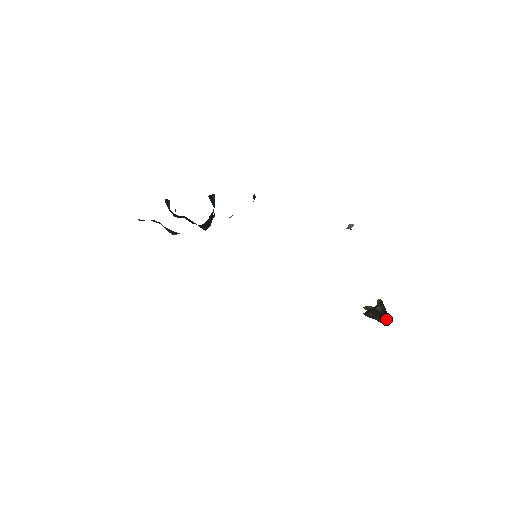
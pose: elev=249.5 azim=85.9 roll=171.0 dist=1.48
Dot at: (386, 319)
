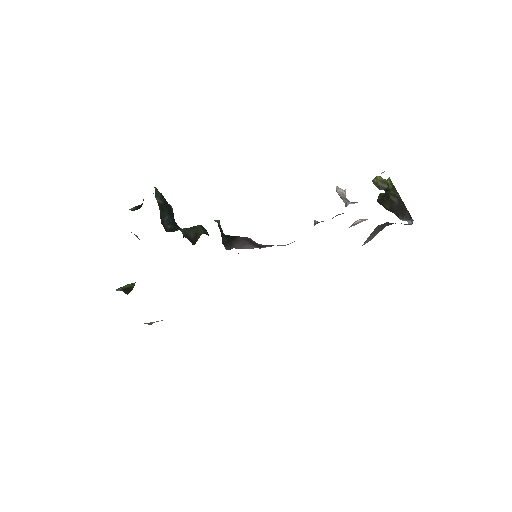
Dot at: (406, 215)
